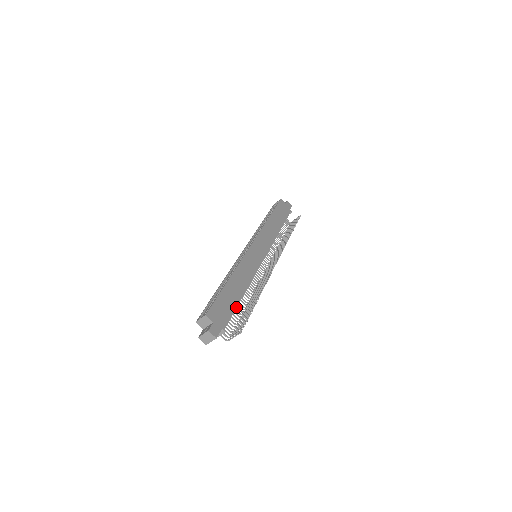
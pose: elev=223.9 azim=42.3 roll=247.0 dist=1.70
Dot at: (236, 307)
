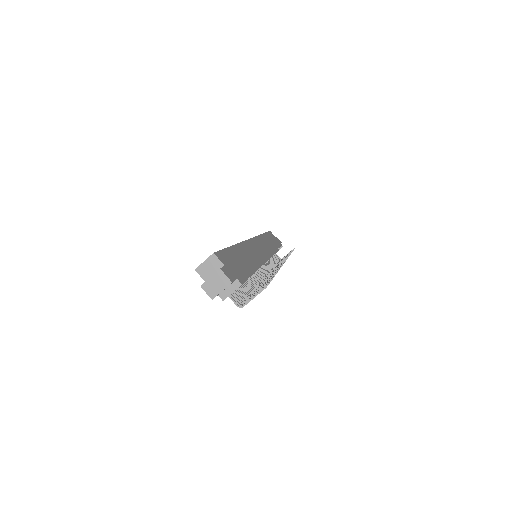
Dot at: (249, 272)
